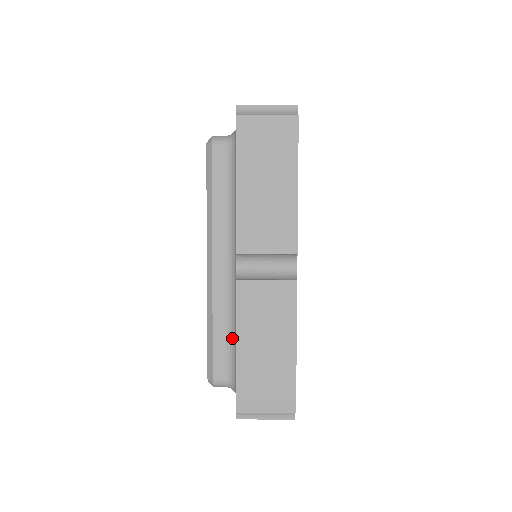
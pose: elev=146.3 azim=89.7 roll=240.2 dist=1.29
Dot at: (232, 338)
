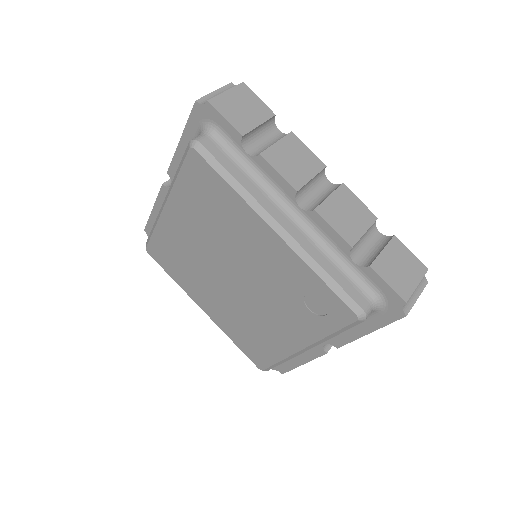
Dot at: occluded
